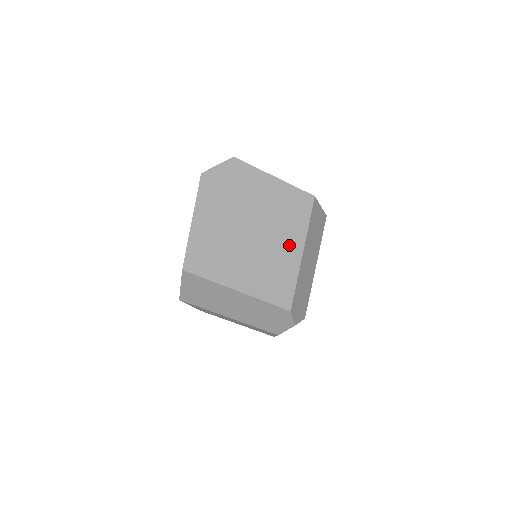
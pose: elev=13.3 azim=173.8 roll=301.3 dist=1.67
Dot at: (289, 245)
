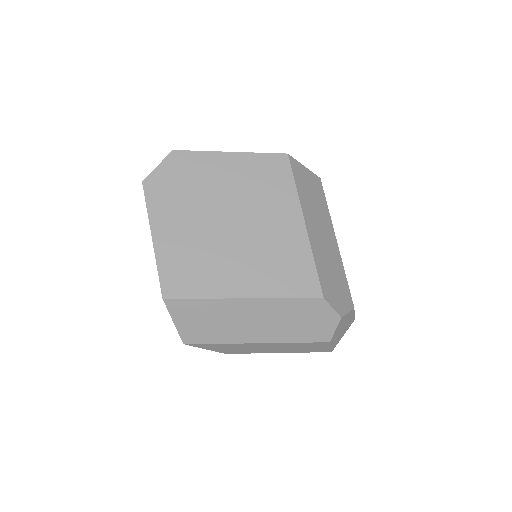
Dot at: (283, 220)
